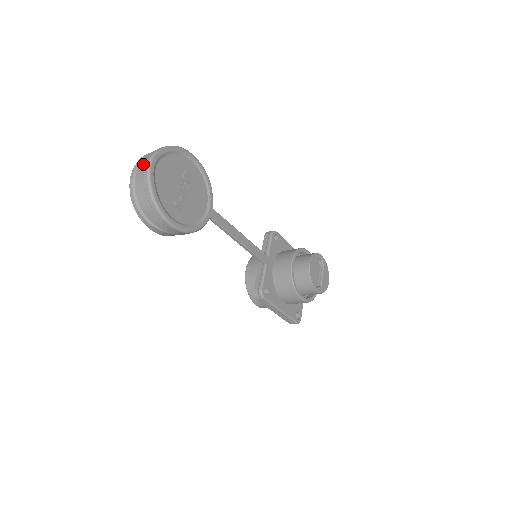
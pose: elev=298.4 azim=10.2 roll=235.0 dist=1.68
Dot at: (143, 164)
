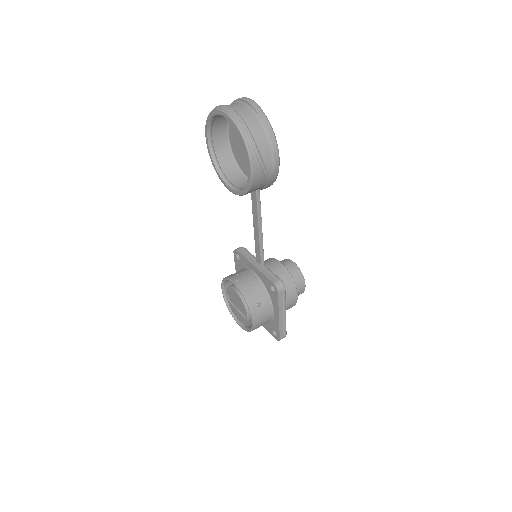
Dot at: (234, 105)
